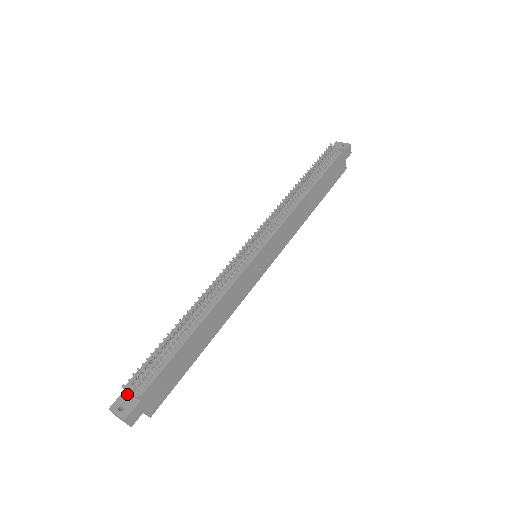
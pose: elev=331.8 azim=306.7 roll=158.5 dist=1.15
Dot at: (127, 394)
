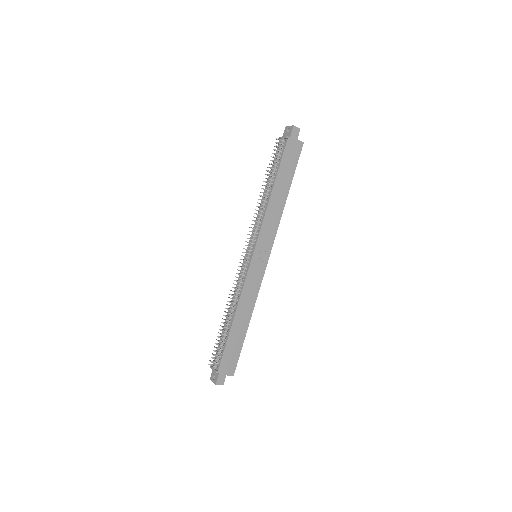
Dot at: occluded
